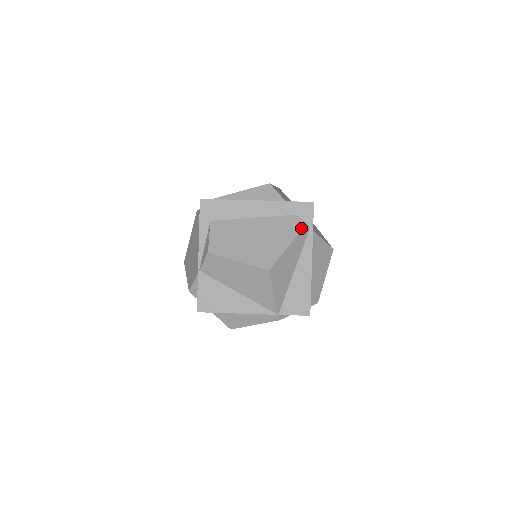
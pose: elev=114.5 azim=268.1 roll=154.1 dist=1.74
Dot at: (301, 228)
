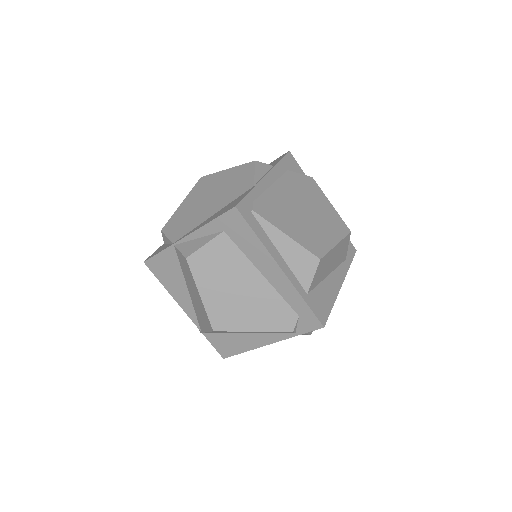
Dot at: (285, 330)
